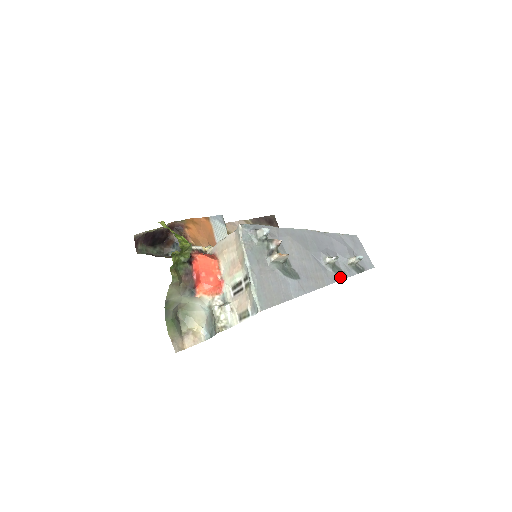
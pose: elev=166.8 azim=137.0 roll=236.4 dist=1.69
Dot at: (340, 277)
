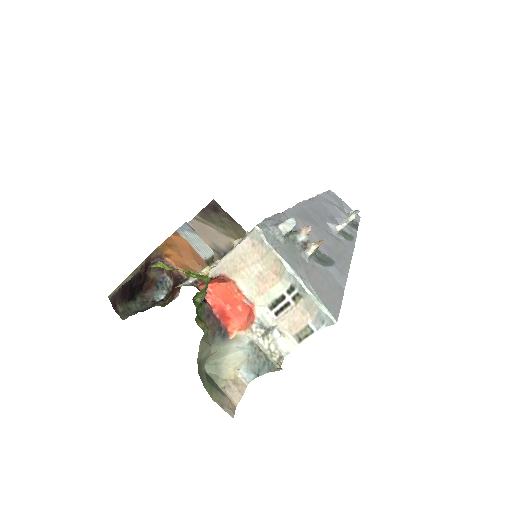
Dot at: (352, 242)
